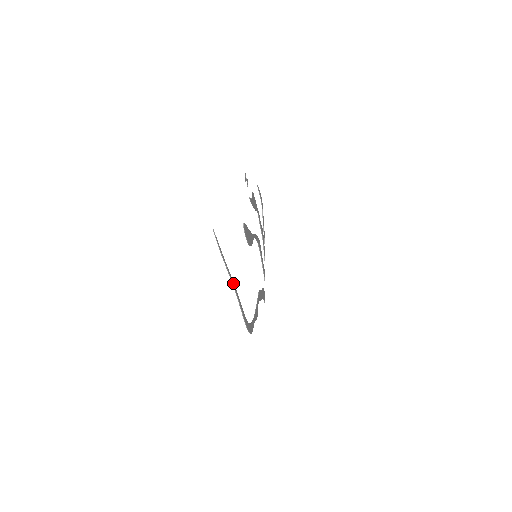
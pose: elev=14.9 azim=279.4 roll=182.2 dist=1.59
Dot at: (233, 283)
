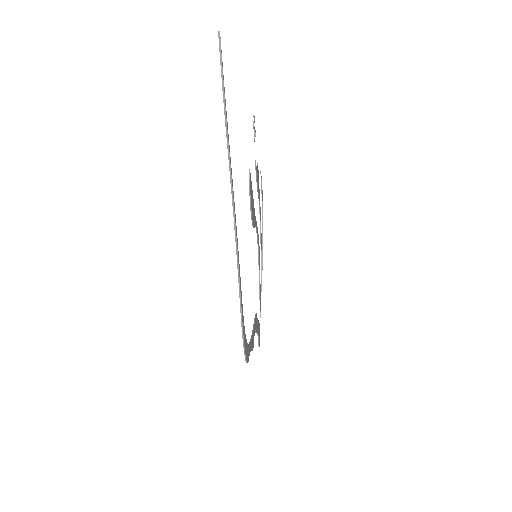
Dot at: (235, 217)
